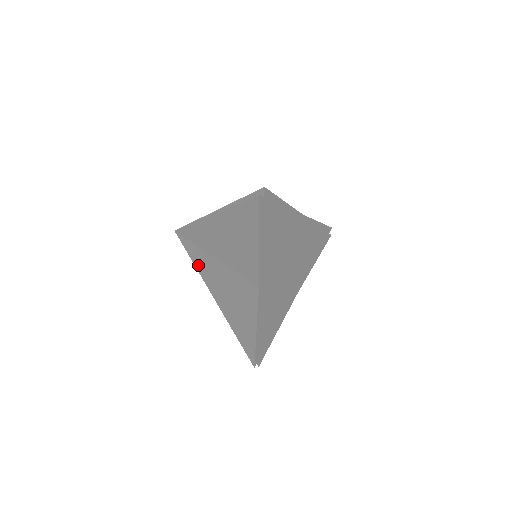
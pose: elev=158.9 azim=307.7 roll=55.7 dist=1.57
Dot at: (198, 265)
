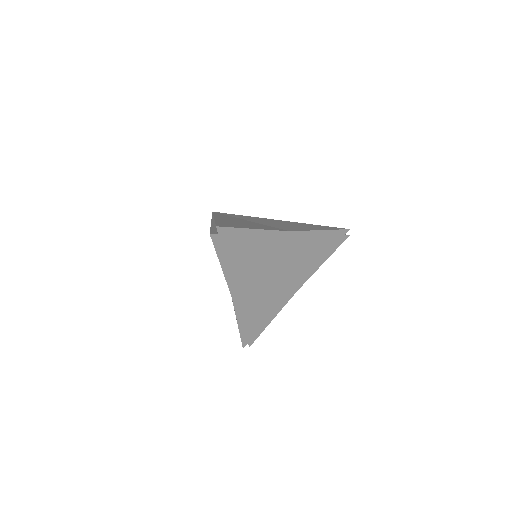
Dot at: occluded
